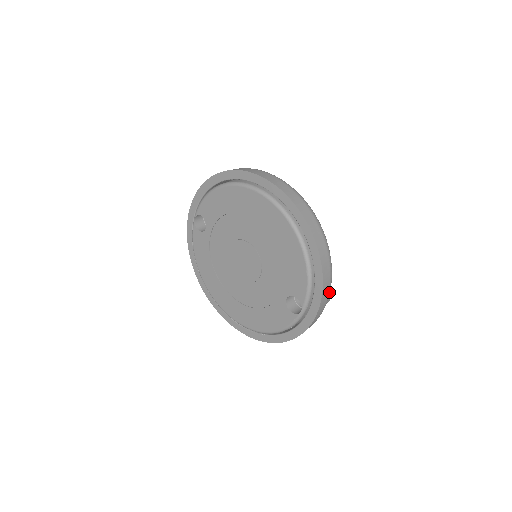
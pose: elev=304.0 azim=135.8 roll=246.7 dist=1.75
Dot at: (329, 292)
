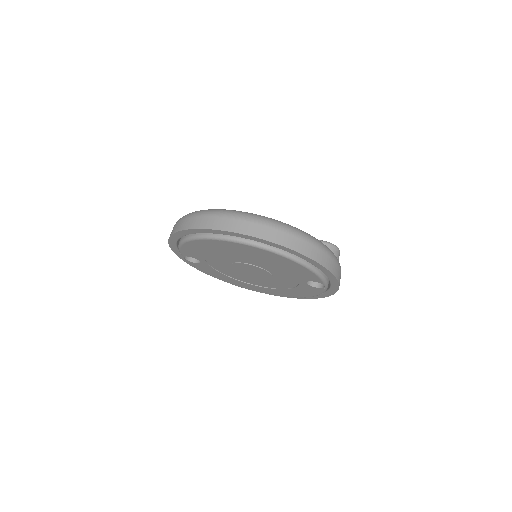
Dot at: (337, 263)
